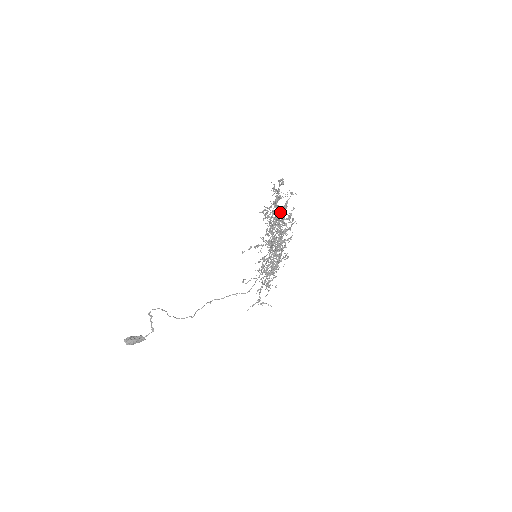
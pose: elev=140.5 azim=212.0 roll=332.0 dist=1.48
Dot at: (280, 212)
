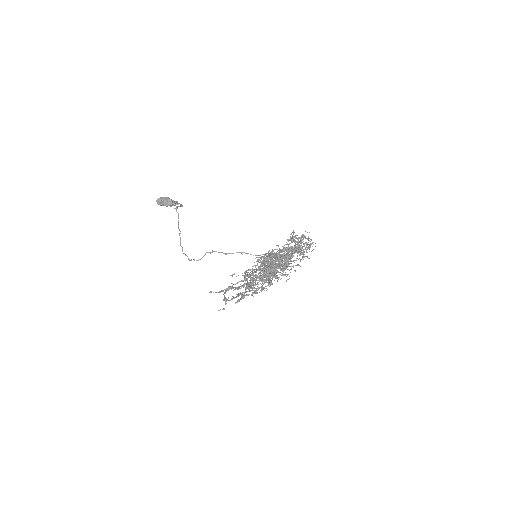
Dot at: (267, 273)
